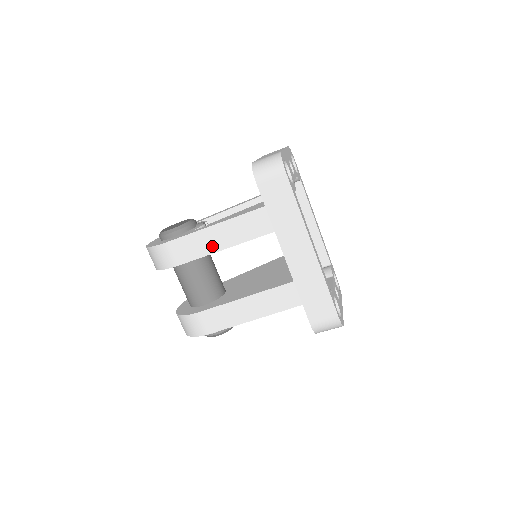
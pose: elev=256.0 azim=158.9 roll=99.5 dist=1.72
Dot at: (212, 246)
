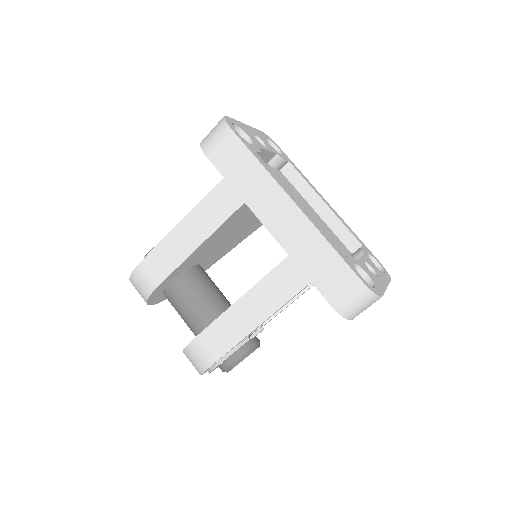
Dot at: (185, 248)
